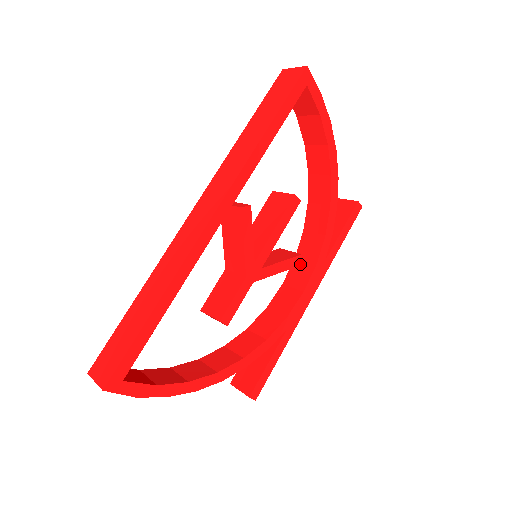
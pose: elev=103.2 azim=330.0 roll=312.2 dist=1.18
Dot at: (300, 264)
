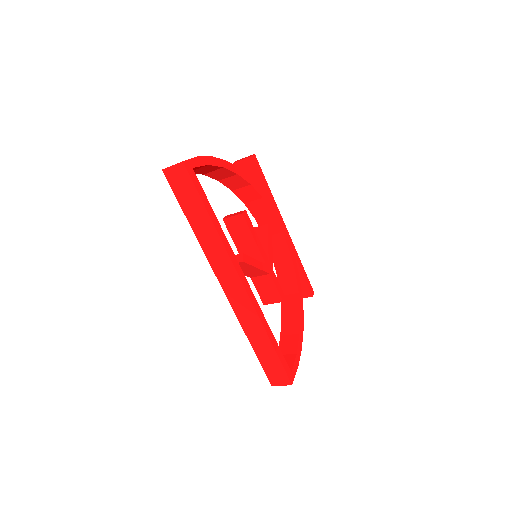
Dot at: (271, 228)
